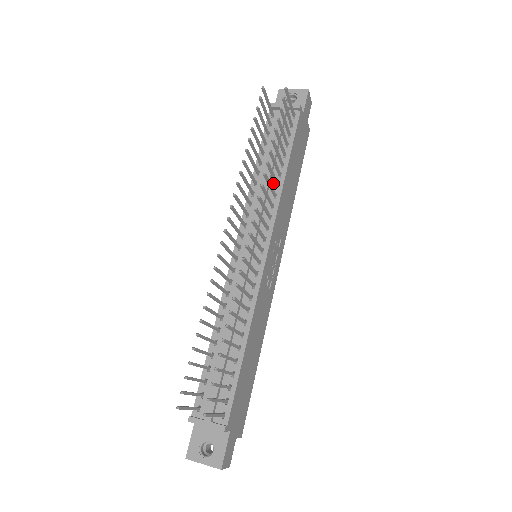
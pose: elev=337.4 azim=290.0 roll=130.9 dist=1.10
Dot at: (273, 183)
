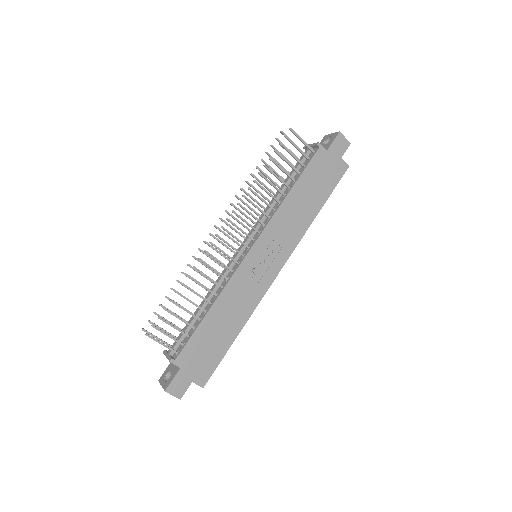
Dot at: (278, 201)
